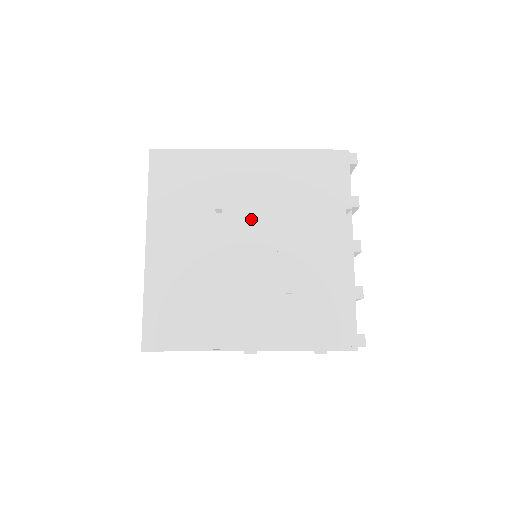
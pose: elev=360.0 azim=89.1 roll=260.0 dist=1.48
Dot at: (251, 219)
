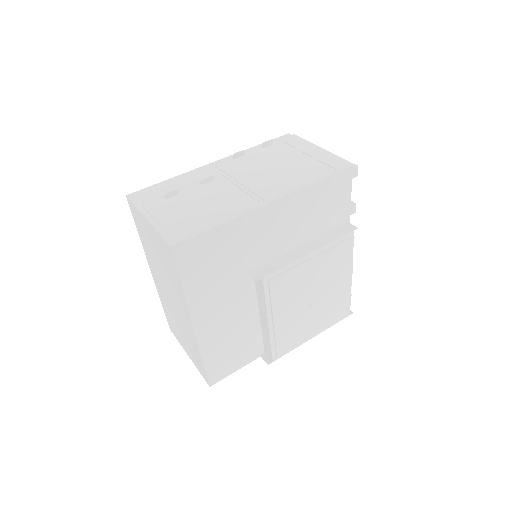
Dot at: (288, 275)
